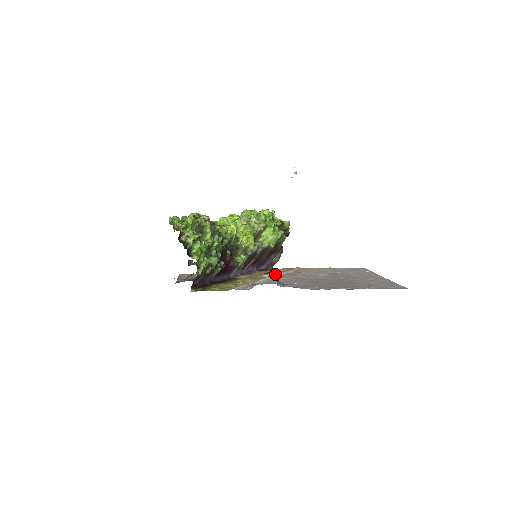
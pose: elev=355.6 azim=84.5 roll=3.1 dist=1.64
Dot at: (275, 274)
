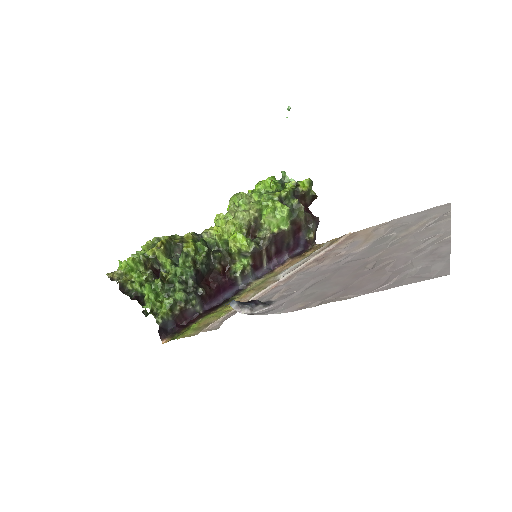
Dot at: (297, 266)
